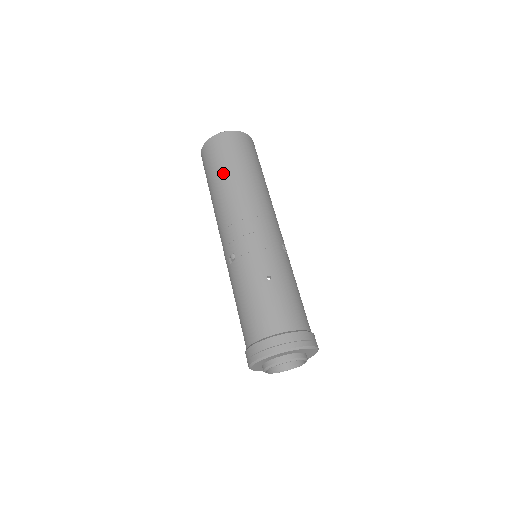
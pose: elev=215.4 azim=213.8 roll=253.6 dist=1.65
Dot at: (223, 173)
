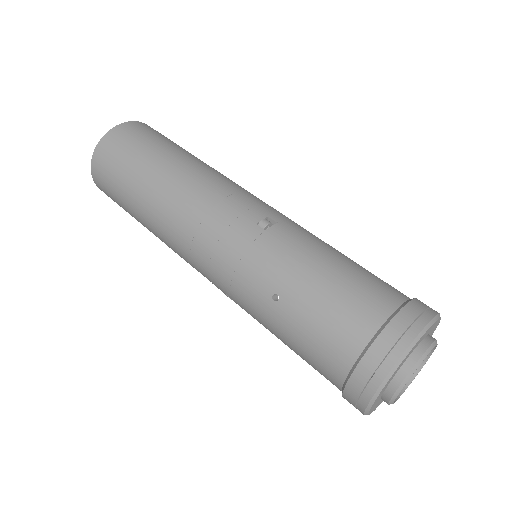
Dot at: (132, 210)
